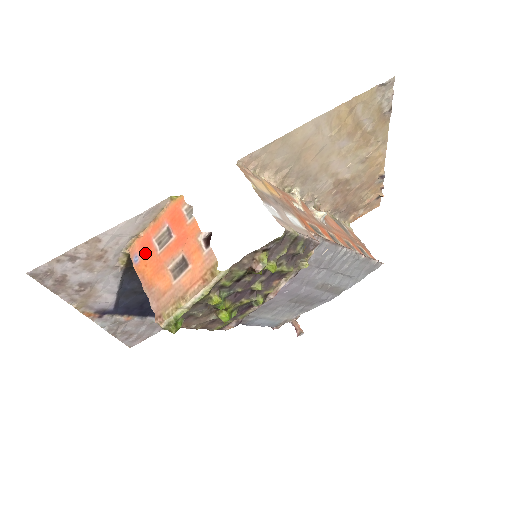
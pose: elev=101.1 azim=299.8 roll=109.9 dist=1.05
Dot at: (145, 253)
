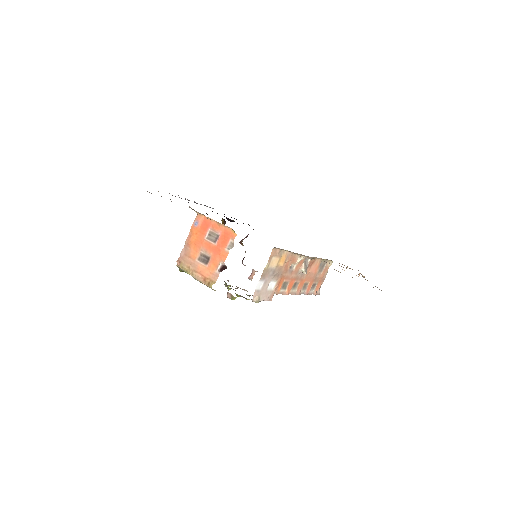
Dot at: (201, 228)
